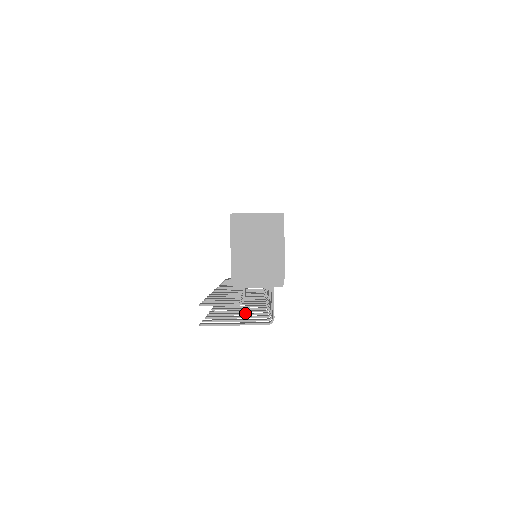
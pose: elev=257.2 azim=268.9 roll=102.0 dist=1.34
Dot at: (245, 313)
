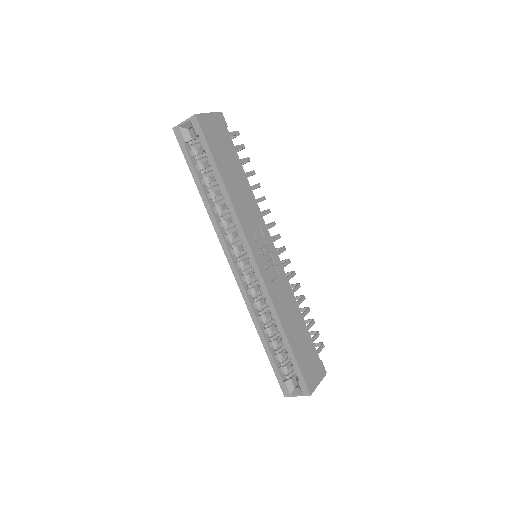
Dot at: occluded
